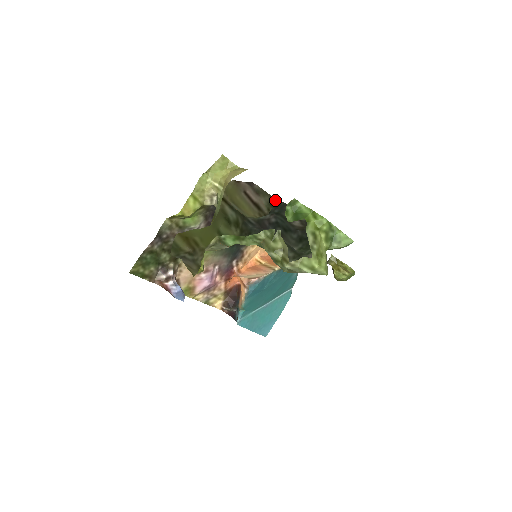
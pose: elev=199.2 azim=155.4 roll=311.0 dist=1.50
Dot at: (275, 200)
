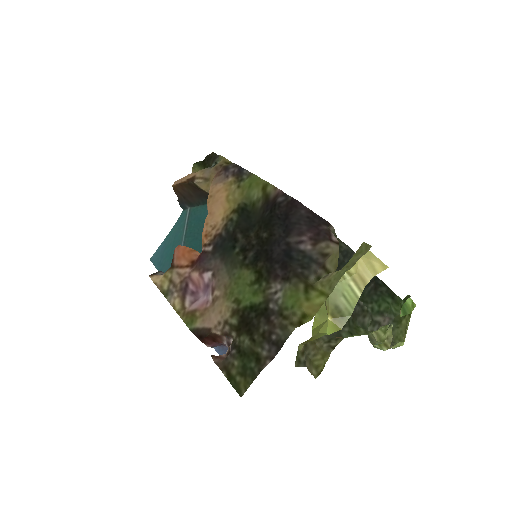
Dot at: (336, 237)
